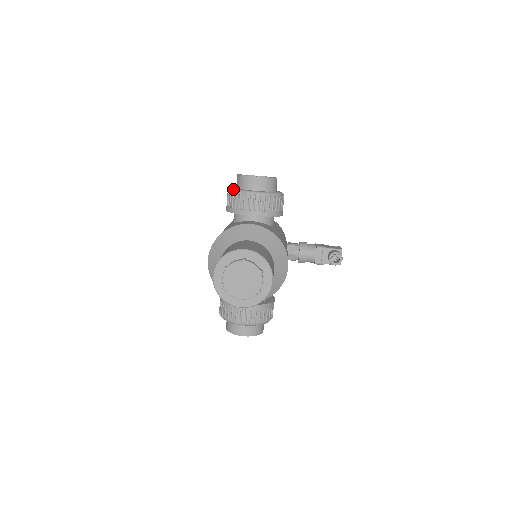
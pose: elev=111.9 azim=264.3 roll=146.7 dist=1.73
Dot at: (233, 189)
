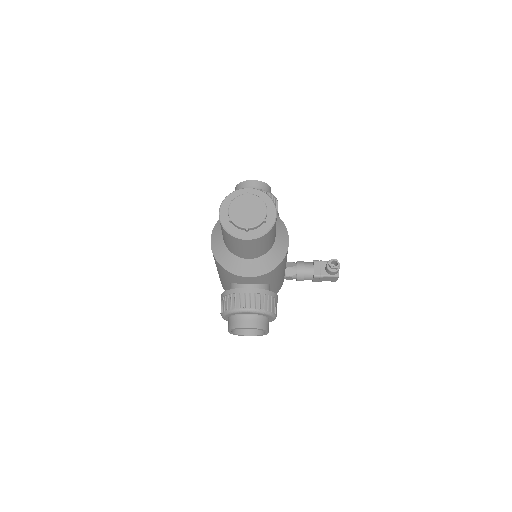
Dot at: occluded
